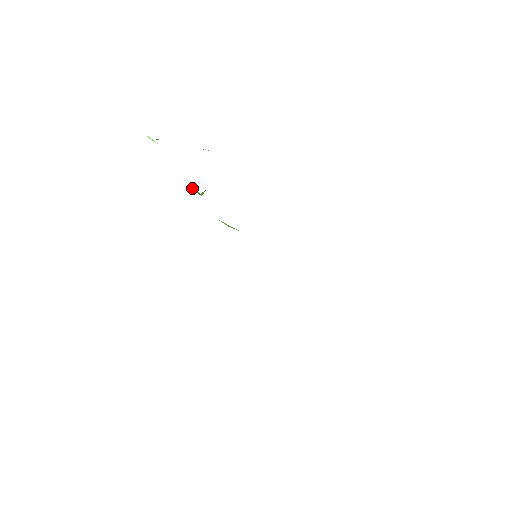
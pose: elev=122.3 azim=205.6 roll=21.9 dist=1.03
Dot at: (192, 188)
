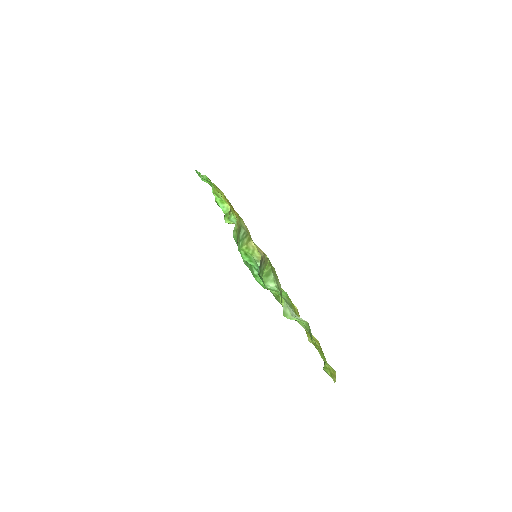
Dot at: (228, 215)
